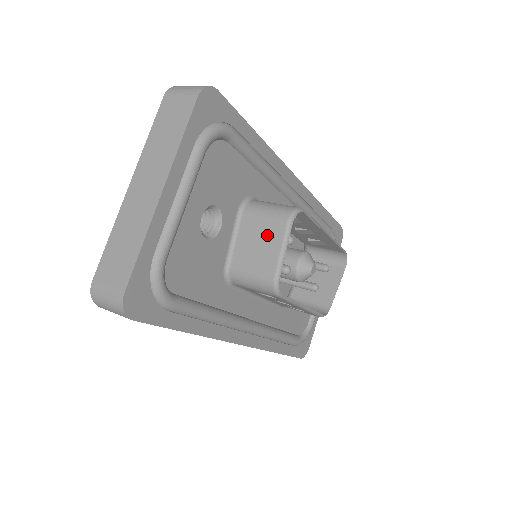
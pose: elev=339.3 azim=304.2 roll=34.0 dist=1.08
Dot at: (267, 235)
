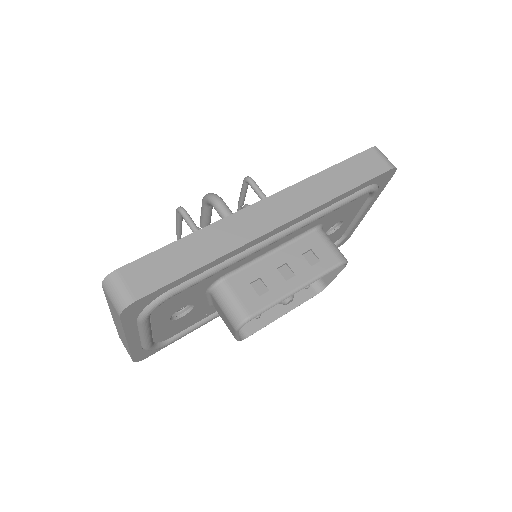
Dot at: (226, 321)
